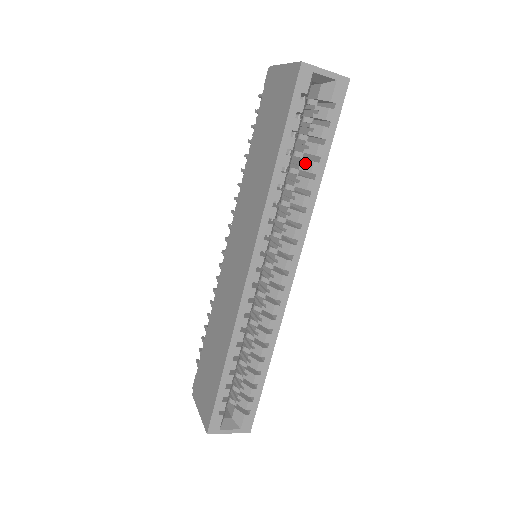
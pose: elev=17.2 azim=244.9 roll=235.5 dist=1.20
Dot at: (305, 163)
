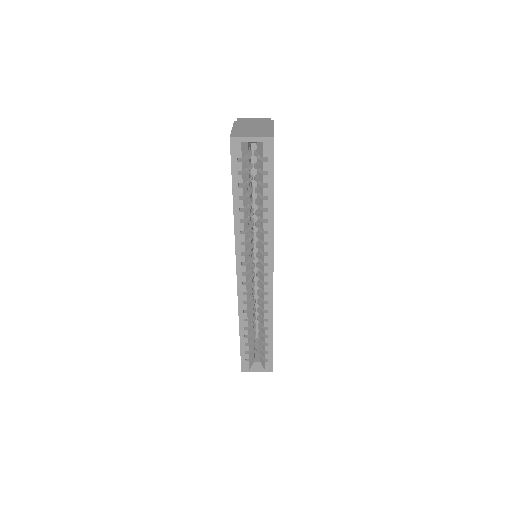
Dot at: (259, 200)
